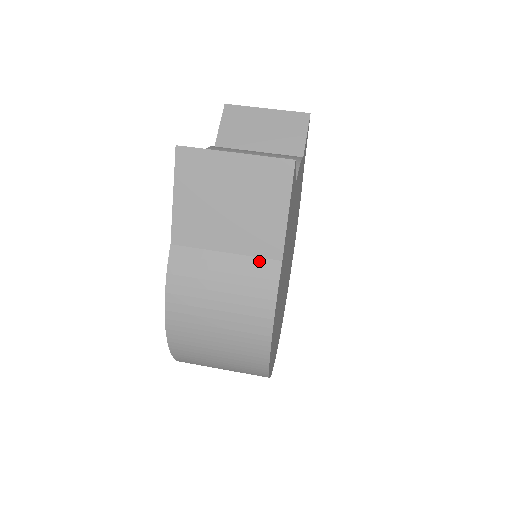
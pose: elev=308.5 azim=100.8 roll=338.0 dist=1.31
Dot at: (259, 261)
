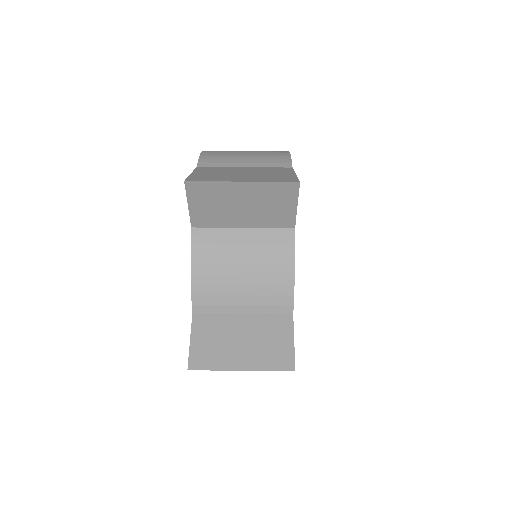
Dot at: occluded
